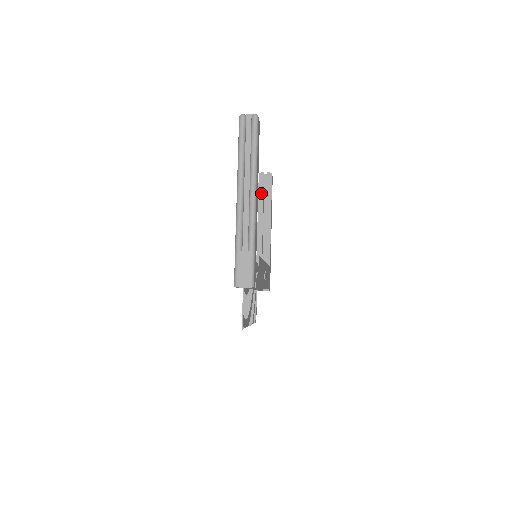
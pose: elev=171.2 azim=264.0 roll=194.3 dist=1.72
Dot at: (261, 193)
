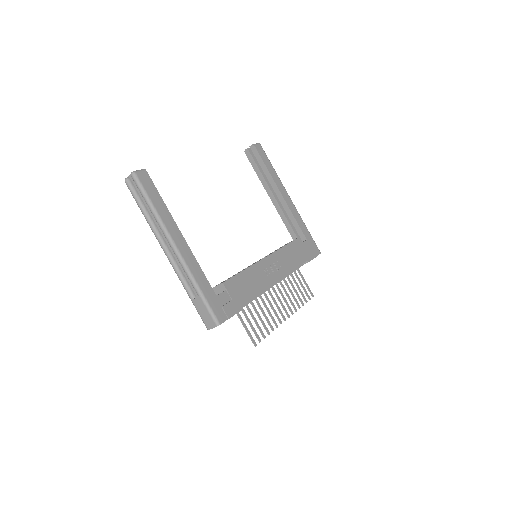
Dot at: (257, 169)
